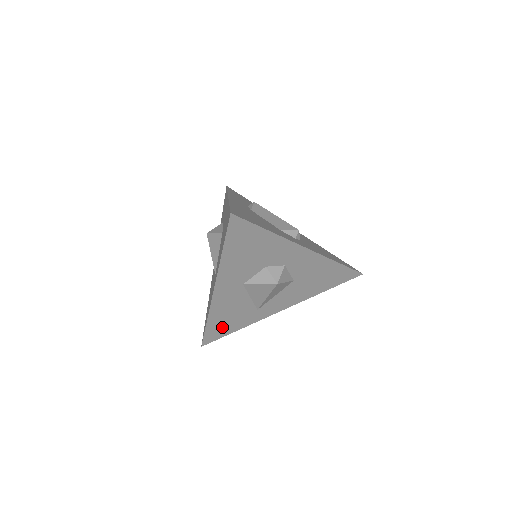
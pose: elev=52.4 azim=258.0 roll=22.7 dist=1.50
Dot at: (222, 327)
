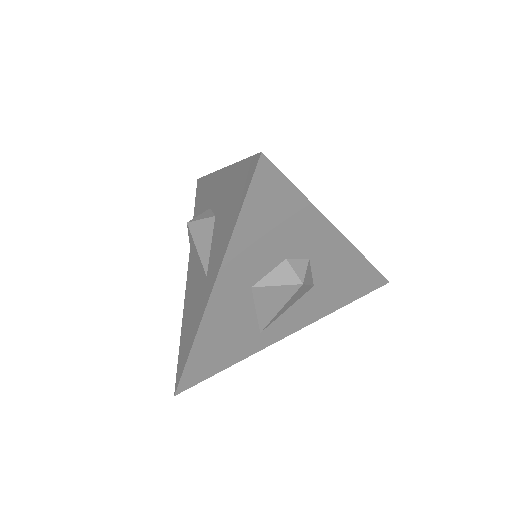
Dot at: (209, 362)
